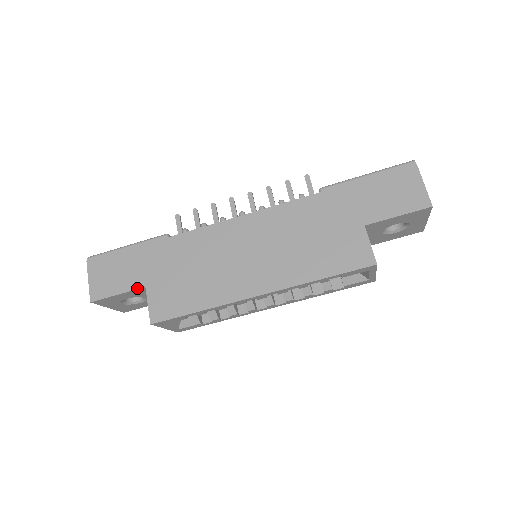
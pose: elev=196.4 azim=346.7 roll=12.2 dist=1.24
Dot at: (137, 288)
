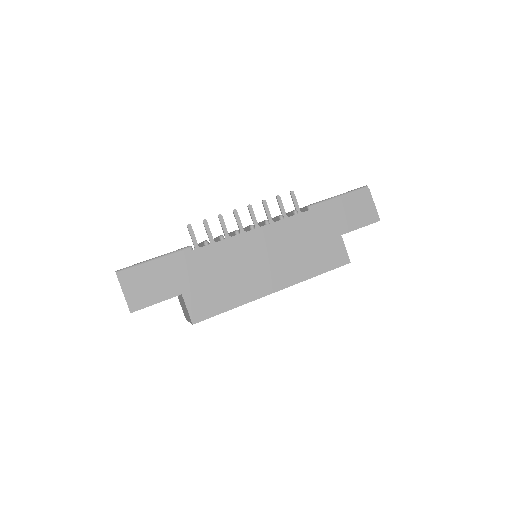
Dot at: (174, 296)
